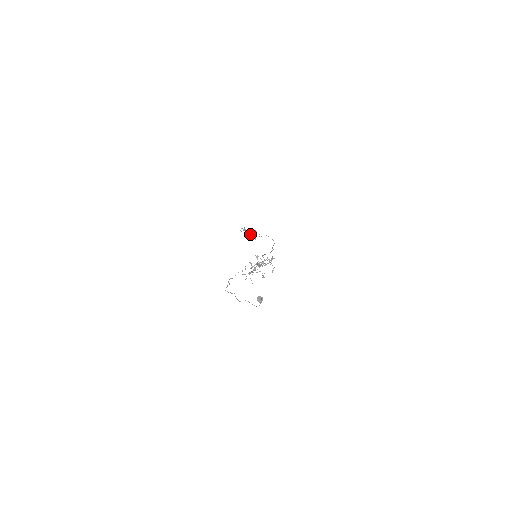
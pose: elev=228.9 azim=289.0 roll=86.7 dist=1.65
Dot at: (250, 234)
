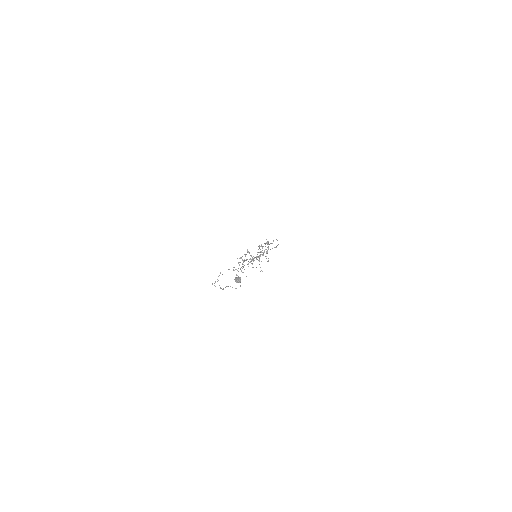
Dot at: occluded
